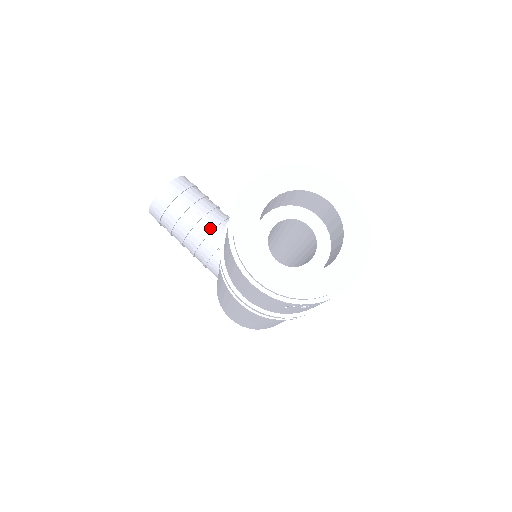
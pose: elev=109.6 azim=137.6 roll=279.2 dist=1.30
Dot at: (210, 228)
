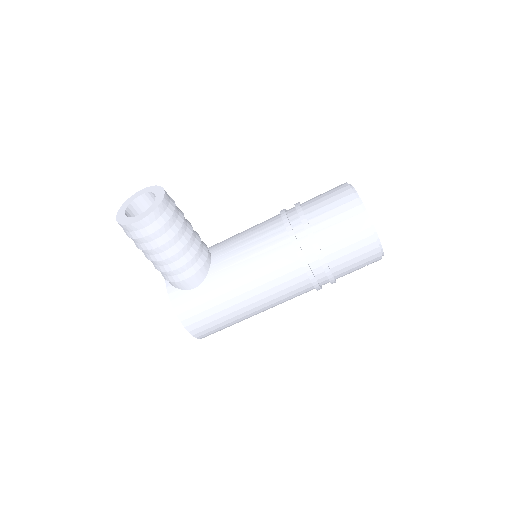
Dot at: (199, 238)
